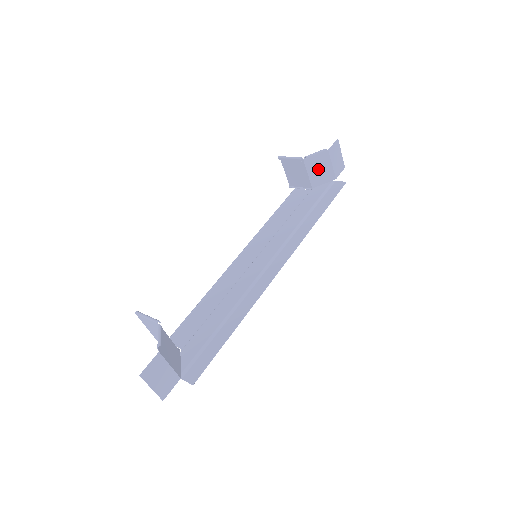
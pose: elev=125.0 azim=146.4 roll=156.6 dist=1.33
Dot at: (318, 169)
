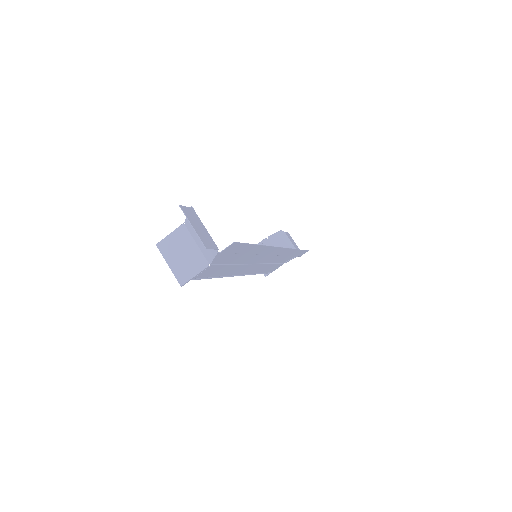
Dot at: occluded
